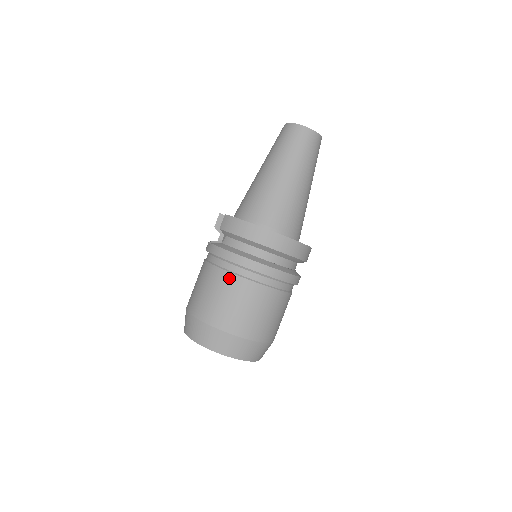
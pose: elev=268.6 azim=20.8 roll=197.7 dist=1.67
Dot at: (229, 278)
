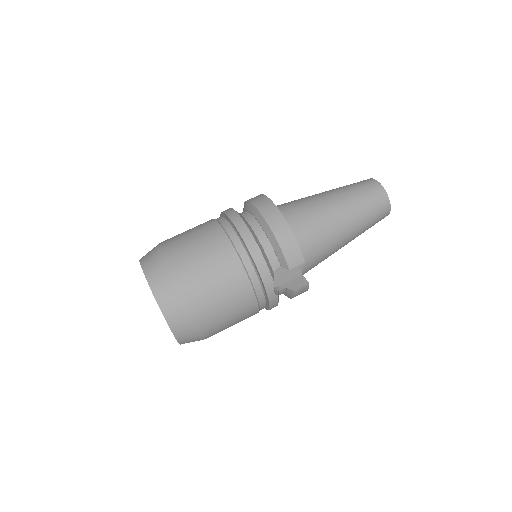
Dot at: occluded
